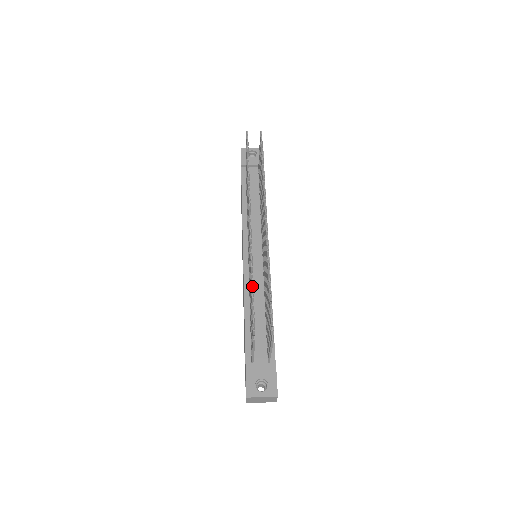
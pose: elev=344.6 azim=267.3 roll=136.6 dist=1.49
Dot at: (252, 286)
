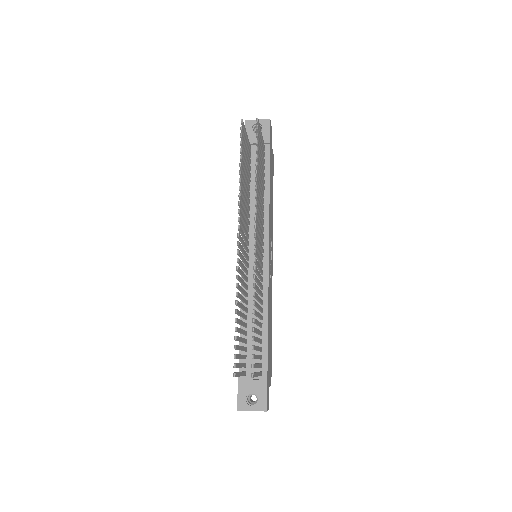
Dot at: (235, 319)
